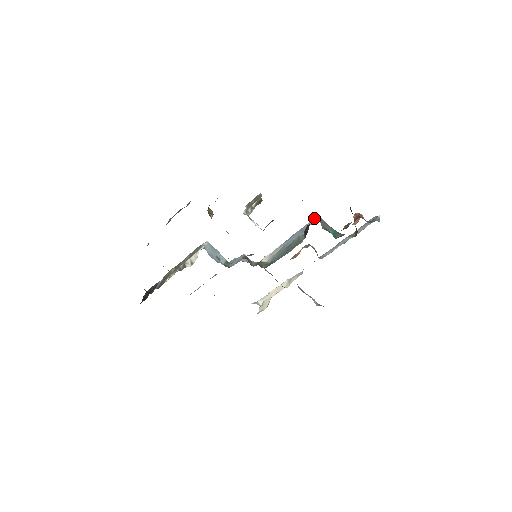
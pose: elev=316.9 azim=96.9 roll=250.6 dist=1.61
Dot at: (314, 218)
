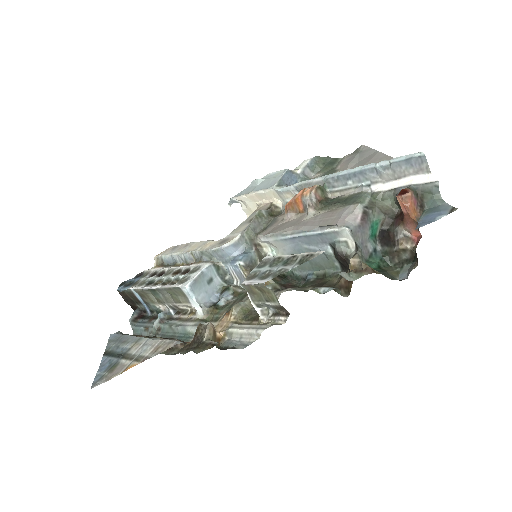
Dot at: (340, 231)
